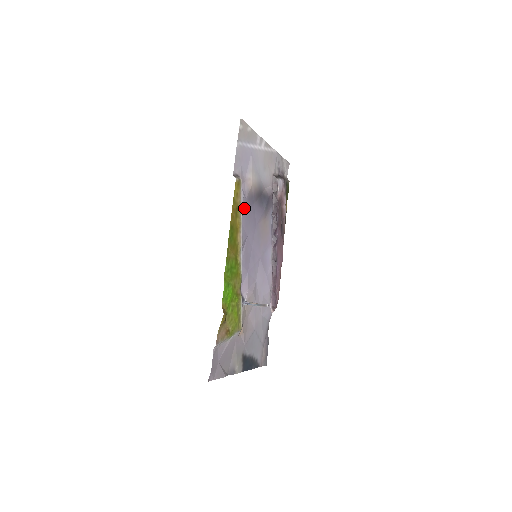
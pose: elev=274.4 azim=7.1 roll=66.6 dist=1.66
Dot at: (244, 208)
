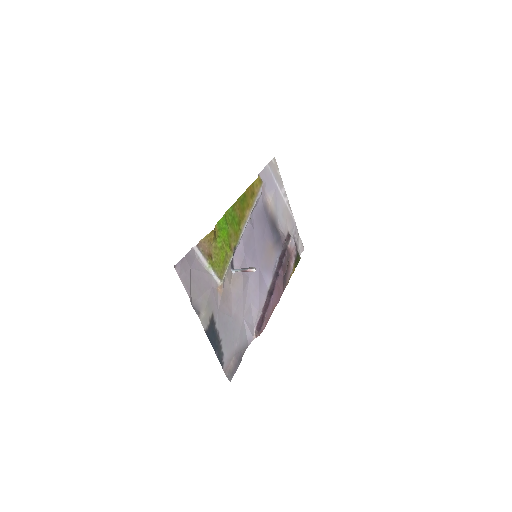
Dot at: (258, 207)
